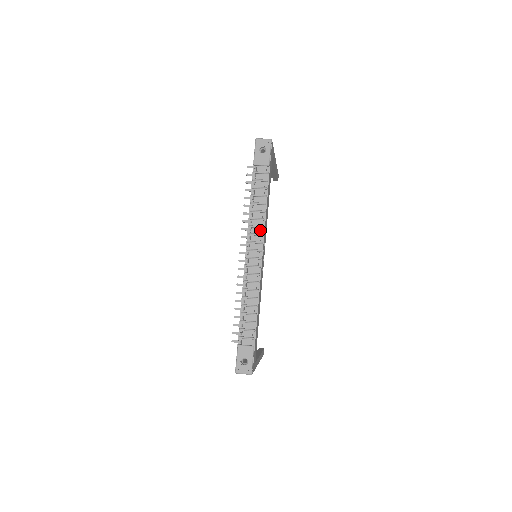
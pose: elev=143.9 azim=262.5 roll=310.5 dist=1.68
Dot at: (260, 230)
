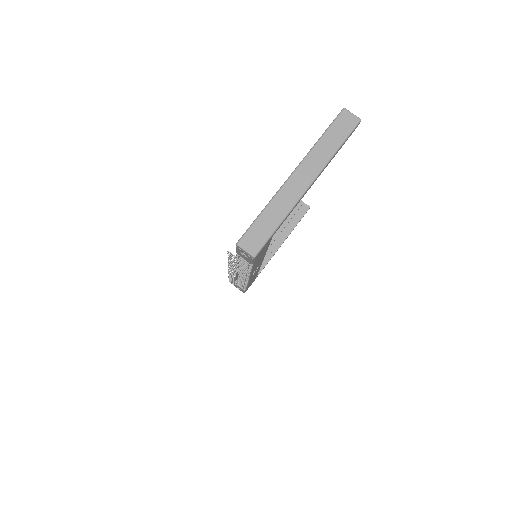
Dot at: occluded
